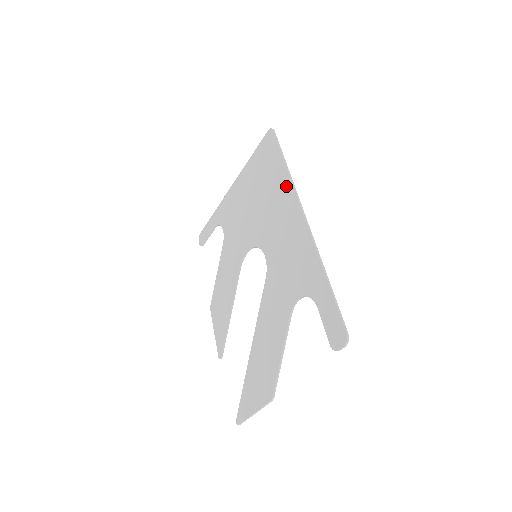
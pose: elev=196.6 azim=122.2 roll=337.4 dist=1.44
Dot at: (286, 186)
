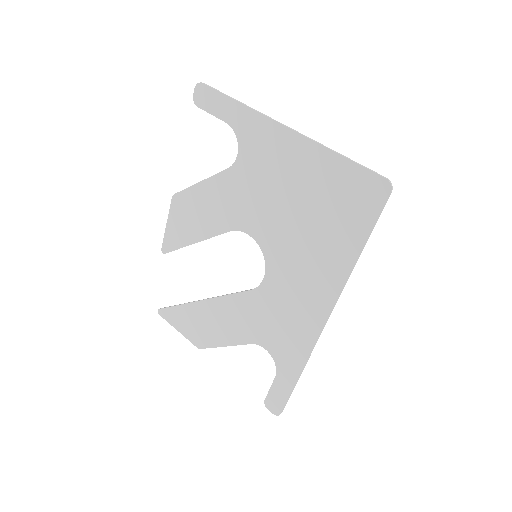
Dot at: (337, 275)
